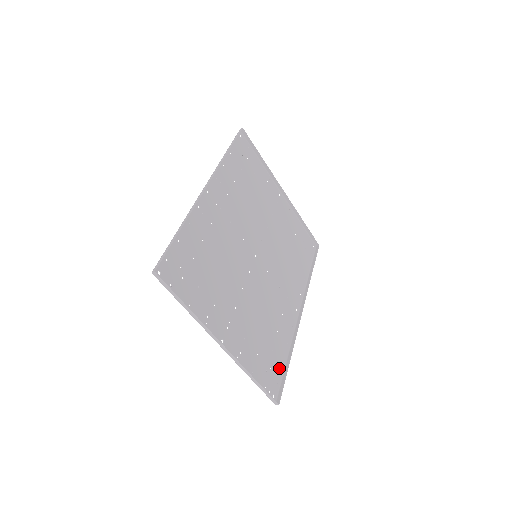
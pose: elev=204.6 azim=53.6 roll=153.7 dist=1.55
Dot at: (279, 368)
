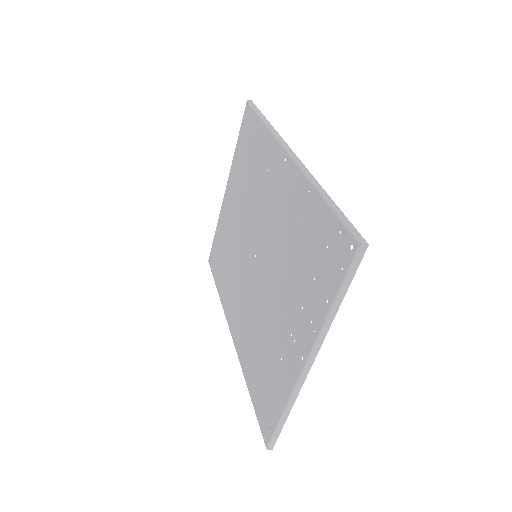
Dot at: (256, 402)
